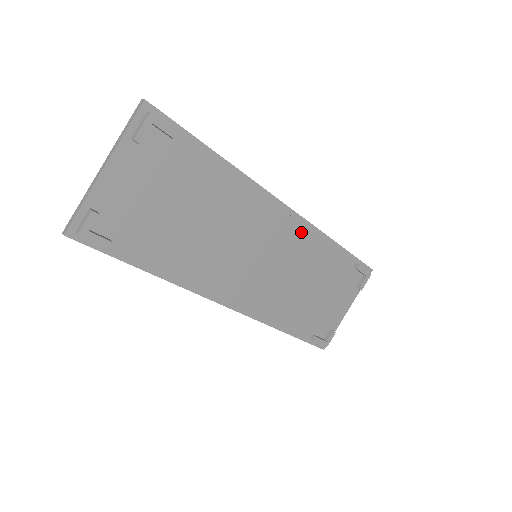
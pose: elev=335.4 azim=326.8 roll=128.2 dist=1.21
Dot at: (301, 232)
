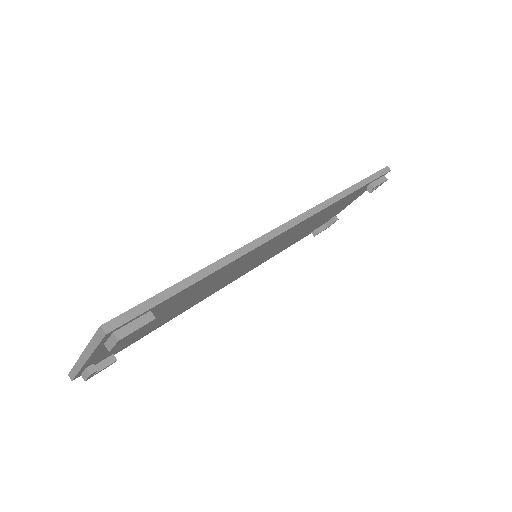
Dot at: (307, 221)
